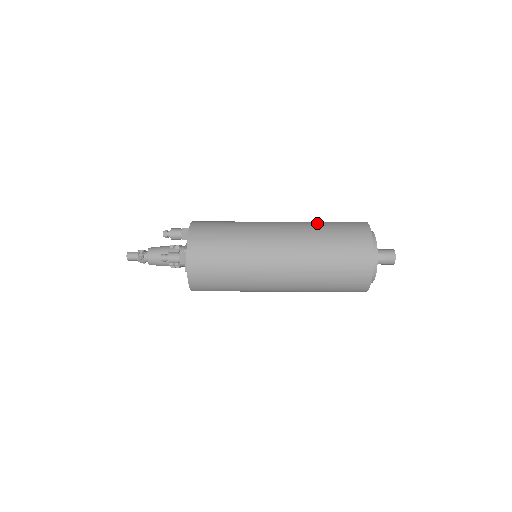
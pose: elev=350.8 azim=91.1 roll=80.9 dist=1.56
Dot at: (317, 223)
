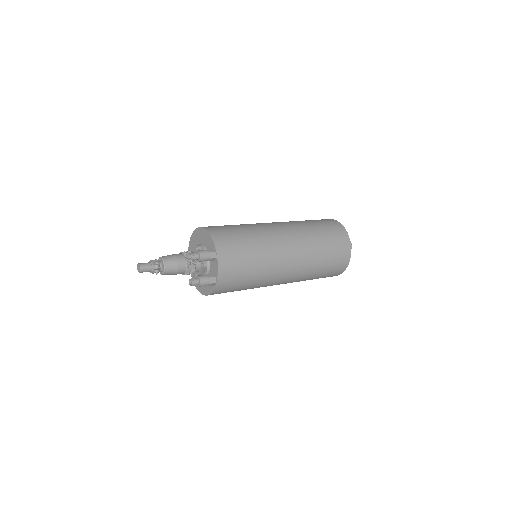
Dot at: (313, 233)
